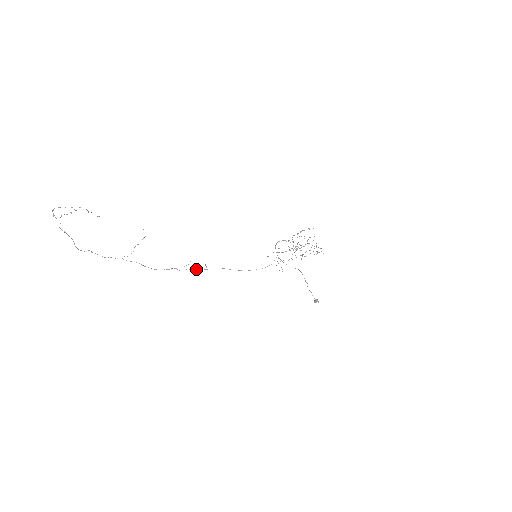
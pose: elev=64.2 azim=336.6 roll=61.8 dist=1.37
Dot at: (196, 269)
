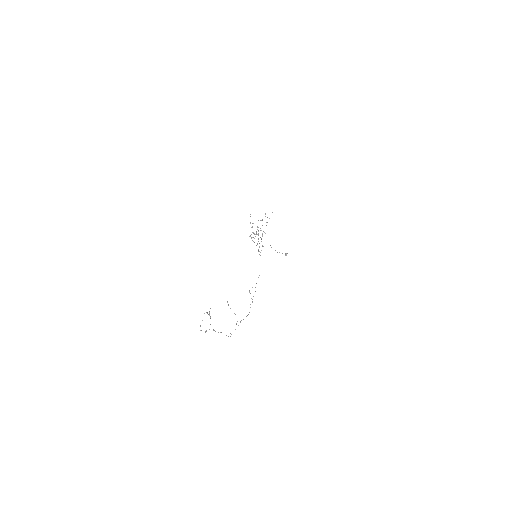
Dot at: occluded
